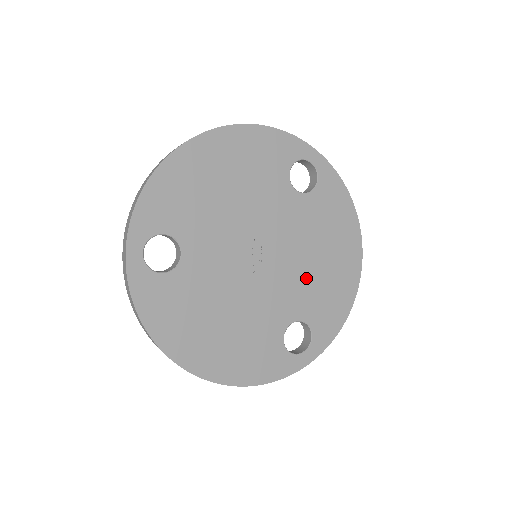
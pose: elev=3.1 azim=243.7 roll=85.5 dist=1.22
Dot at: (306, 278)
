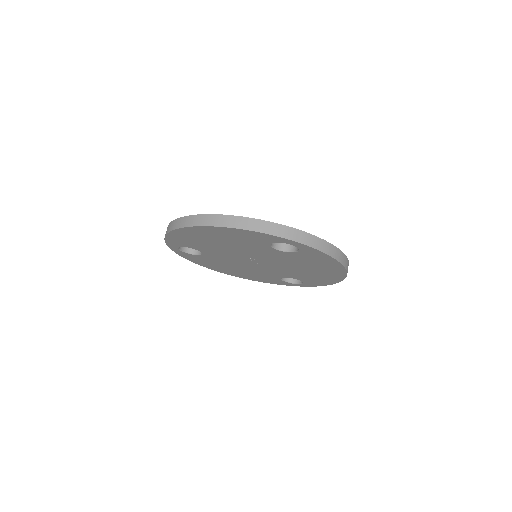
Dot at: (294, 271)
